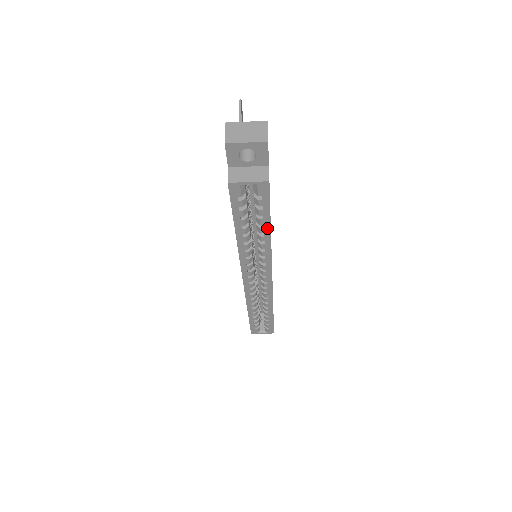
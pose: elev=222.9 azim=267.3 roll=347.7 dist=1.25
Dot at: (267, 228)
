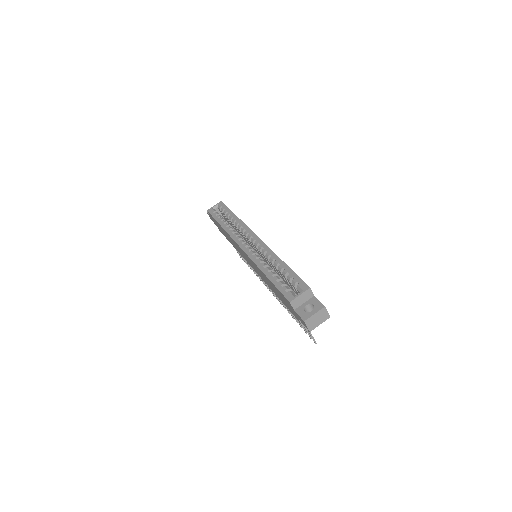
Dot at: (233, 214)
